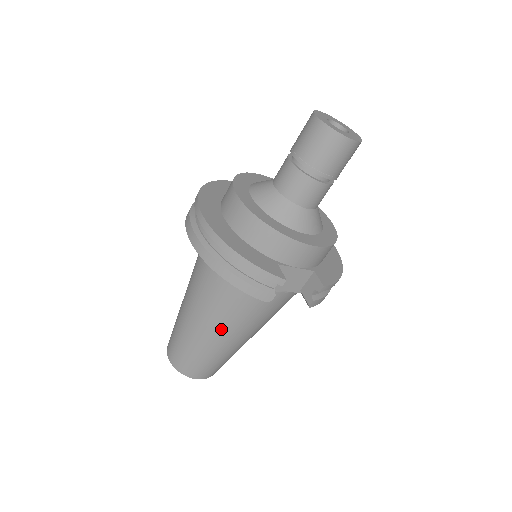
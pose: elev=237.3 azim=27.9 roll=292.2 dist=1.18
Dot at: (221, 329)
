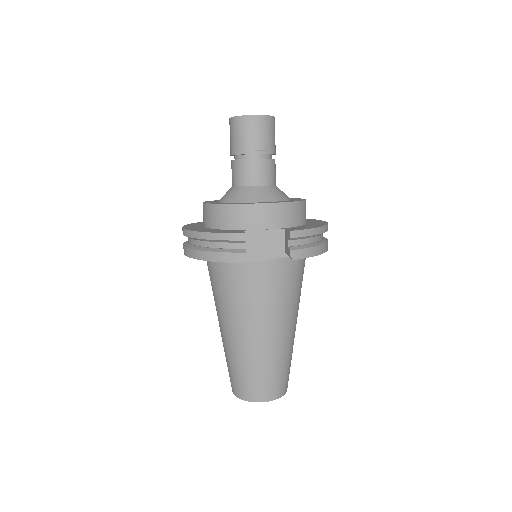
Dot at: (244, 326)
